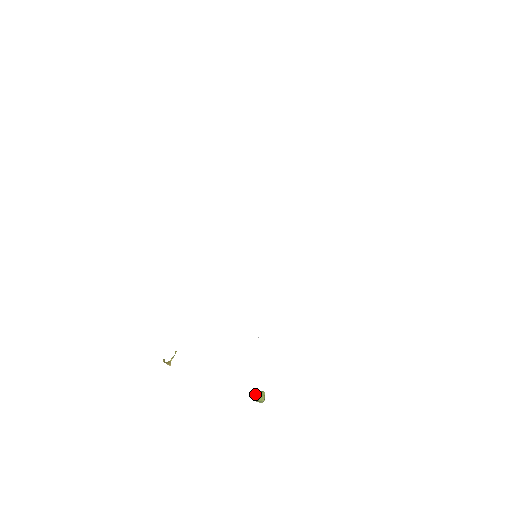
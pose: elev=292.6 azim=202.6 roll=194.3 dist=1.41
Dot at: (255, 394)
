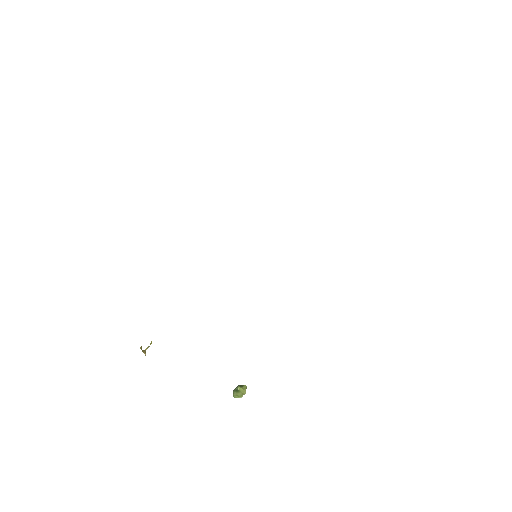
Dot at: (238, 385)
